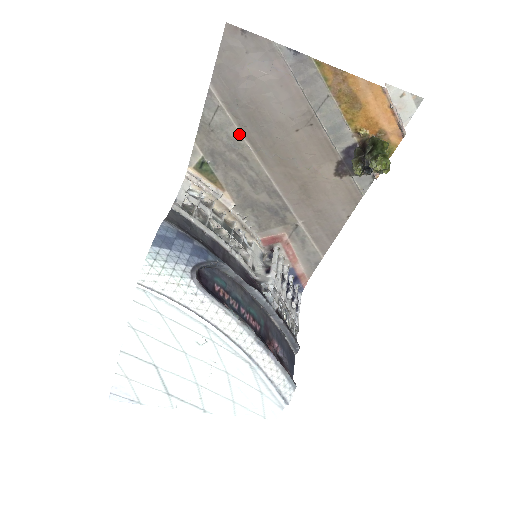
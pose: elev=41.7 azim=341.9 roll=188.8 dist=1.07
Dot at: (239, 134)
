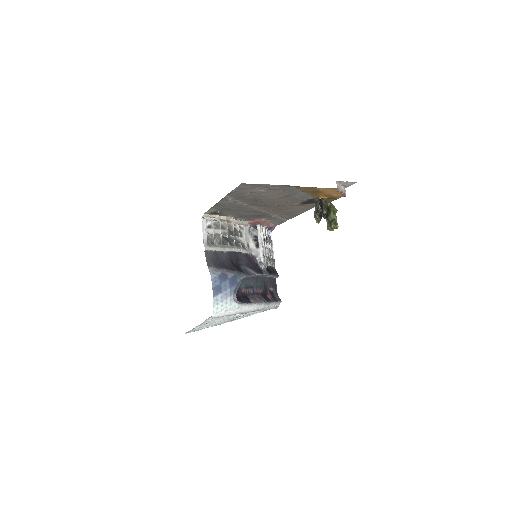
Dot at: (241, 203)
